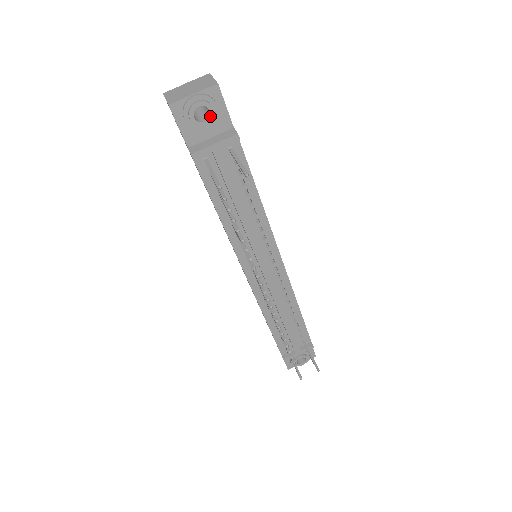
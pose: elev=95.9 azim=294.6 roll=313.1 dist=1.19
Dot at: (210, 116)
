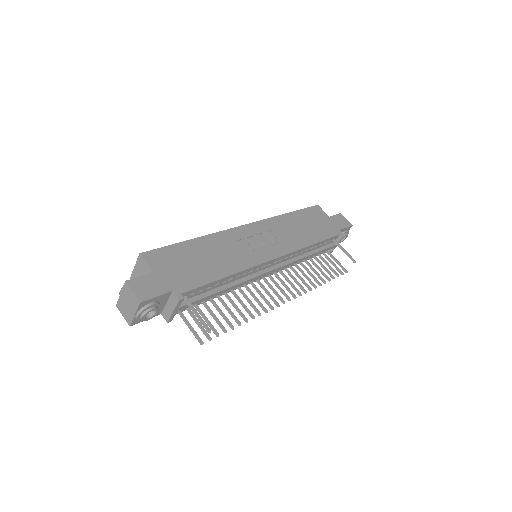
Dot at: (155, 310)
